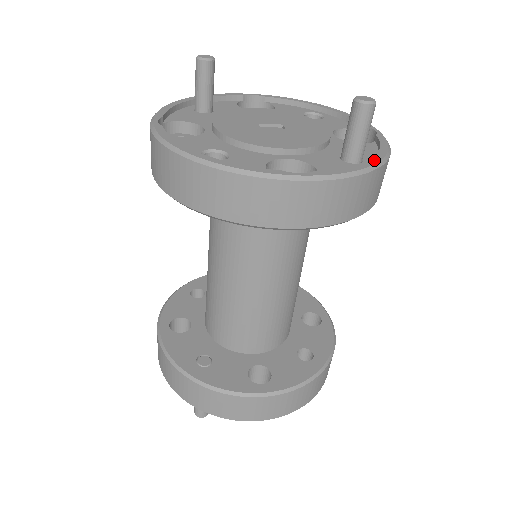
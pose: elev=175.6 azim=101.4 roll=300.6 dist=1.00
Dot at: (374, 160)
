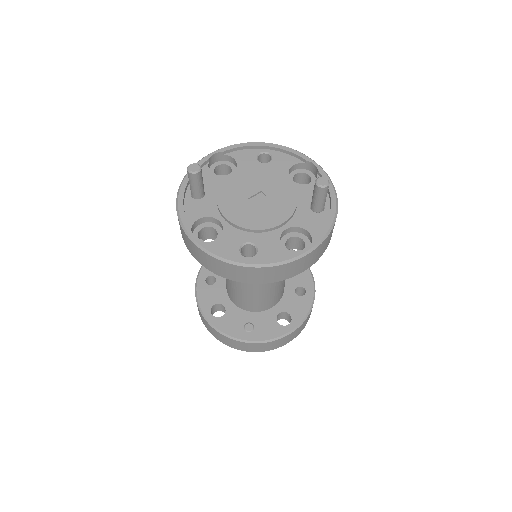
Dot at: (333, 207)
